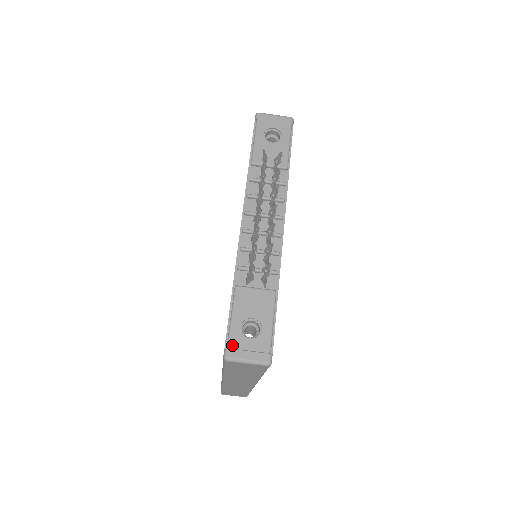
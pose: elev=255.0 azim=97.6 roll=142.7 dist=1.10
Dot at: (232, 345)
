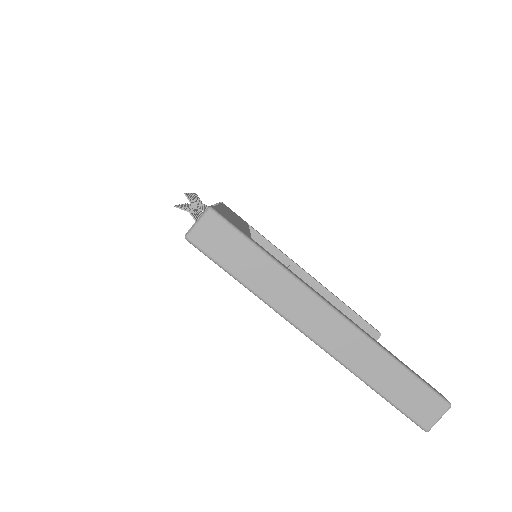
Dot at: occluded
